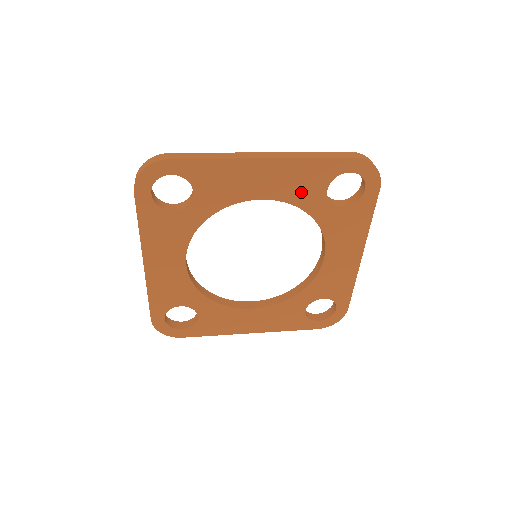
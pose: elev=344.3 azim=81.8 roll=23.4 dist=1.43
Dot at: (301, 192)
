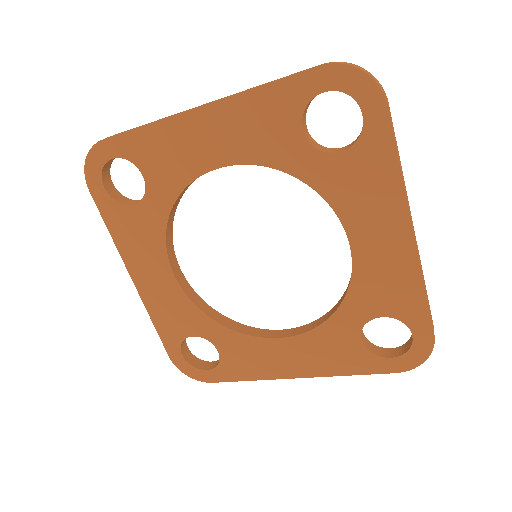
Dot at: (267, 144)
